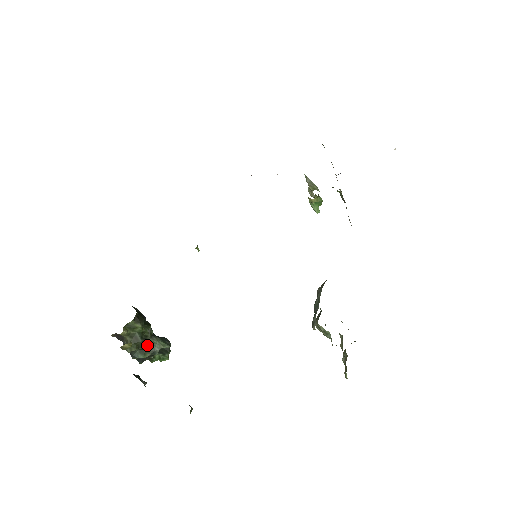
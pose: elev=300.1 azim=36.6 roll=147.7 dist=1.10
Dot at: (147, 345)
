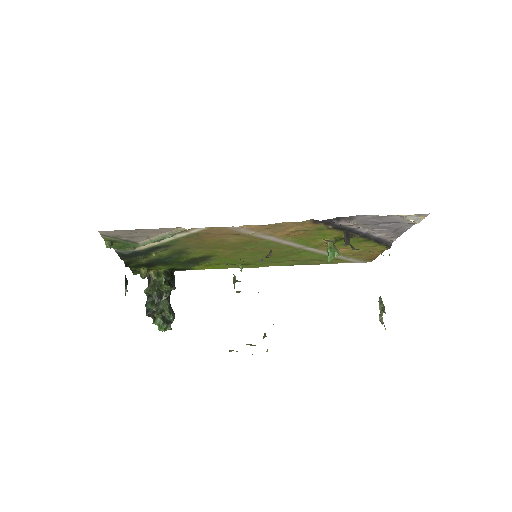
Dot at: (159, 301)
